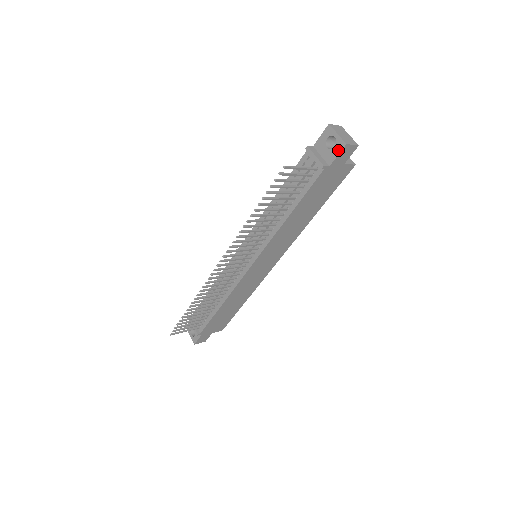
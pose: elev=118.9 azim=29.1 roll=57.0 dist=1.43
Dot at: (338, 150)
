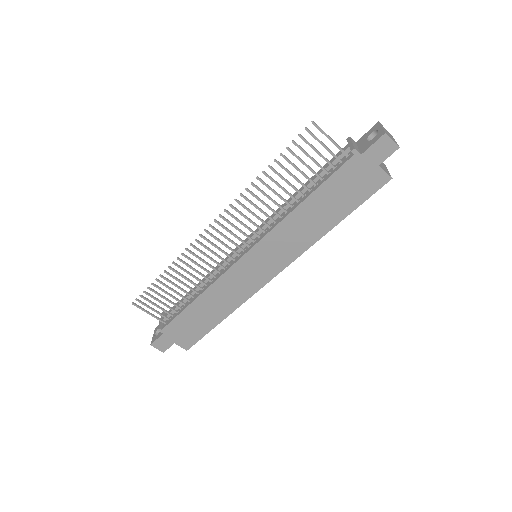
Dot at: (376, 139)
